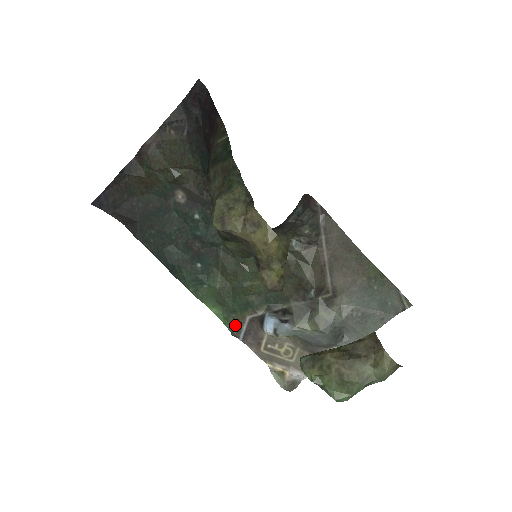
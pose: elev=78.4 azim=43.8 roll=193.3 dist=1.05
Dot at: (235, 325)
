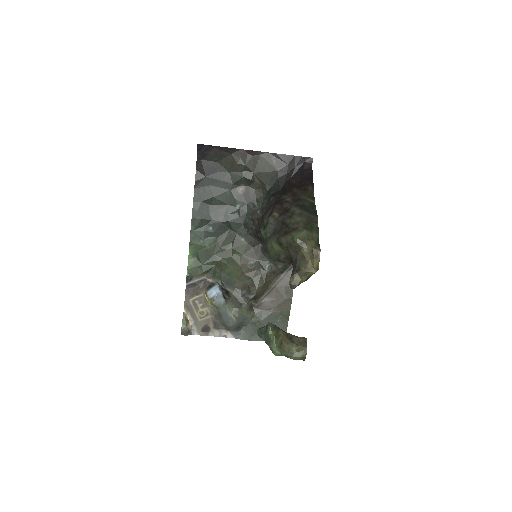
Dot at: (193, 275)
